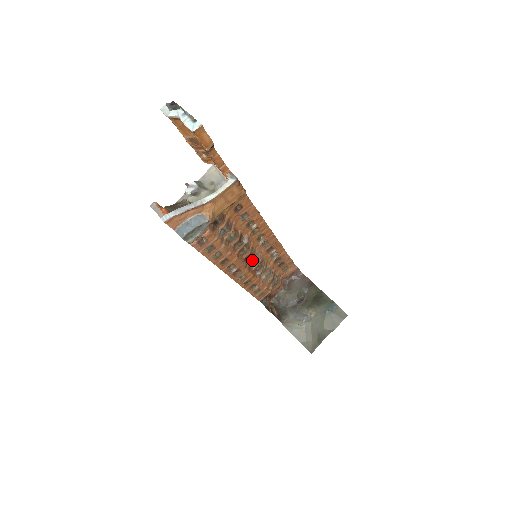
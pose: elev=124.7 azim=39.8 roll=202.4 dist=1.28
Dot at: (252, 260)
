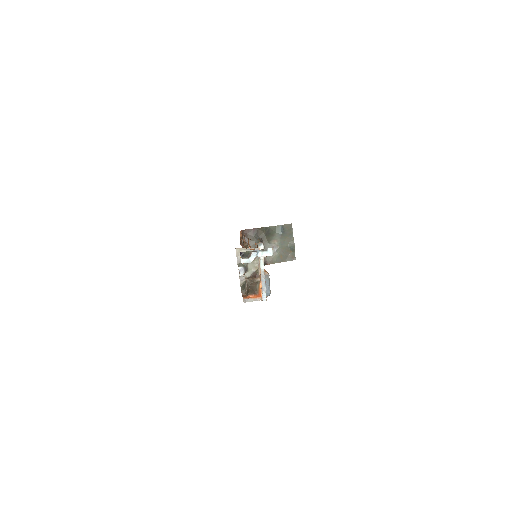
Dot at: occluded
